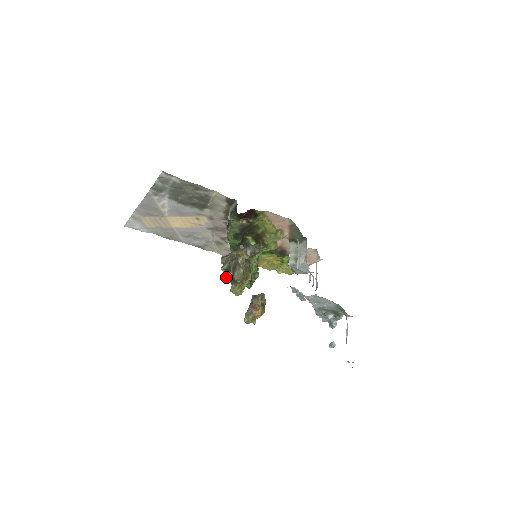
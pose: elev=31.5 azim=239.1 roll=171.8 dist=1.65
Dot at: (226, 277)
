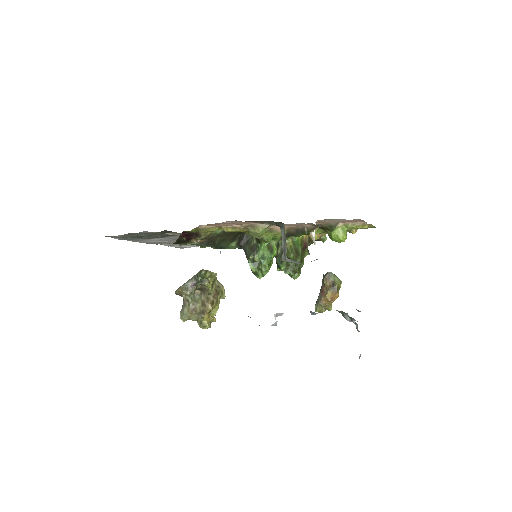
Dot at: occluded
